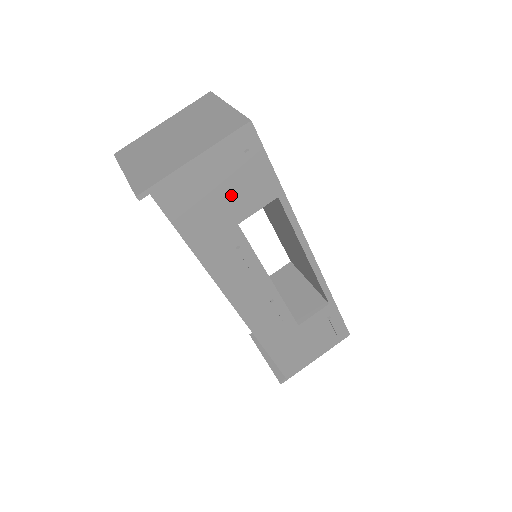
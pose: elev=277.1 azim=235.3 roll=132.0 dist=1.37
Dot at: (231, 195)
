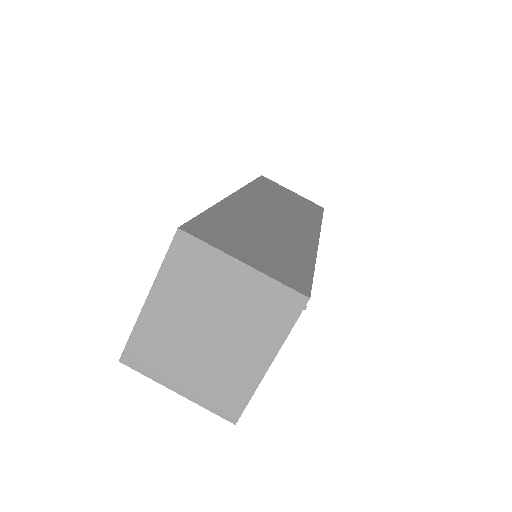
Dot at: occluded
